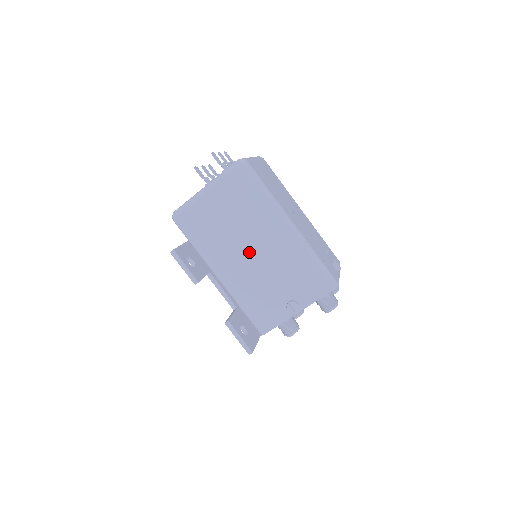
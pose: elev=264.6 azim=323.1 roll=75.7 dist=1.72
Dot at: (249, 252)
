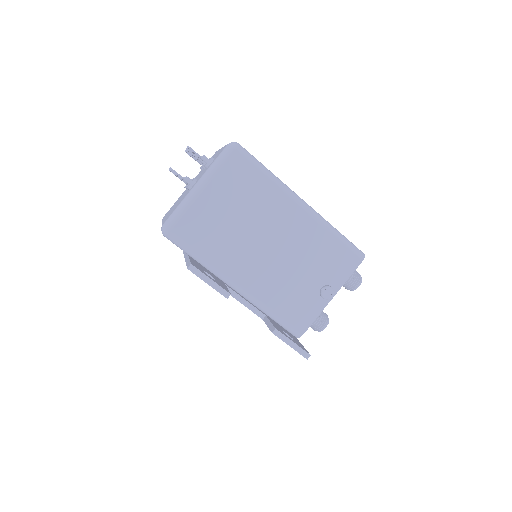
Dot at: (266, 246)
